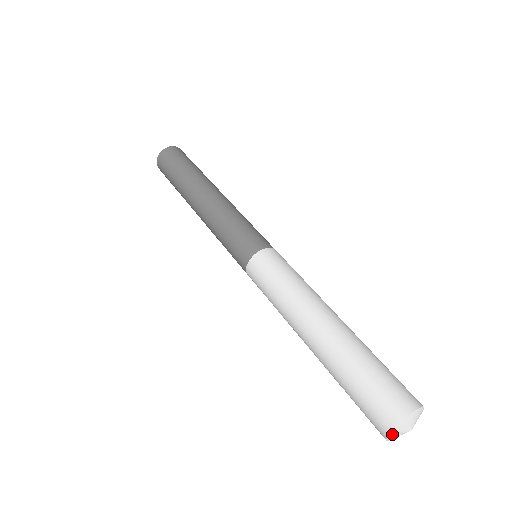
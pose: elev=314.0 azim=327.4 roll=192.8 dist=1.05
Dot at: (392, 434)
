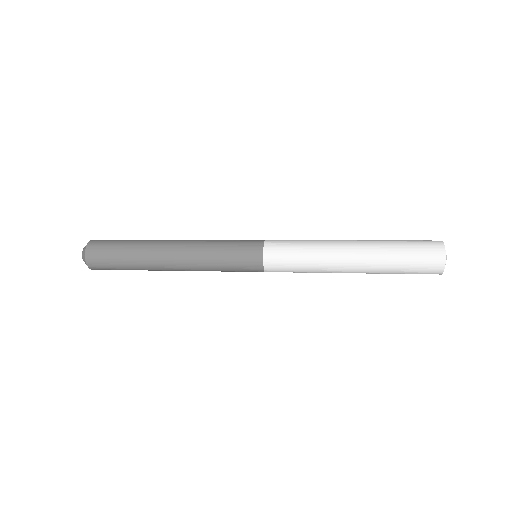
Dot at: occluded
